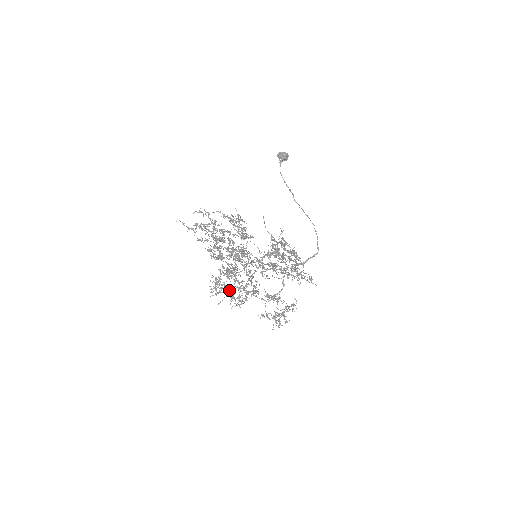
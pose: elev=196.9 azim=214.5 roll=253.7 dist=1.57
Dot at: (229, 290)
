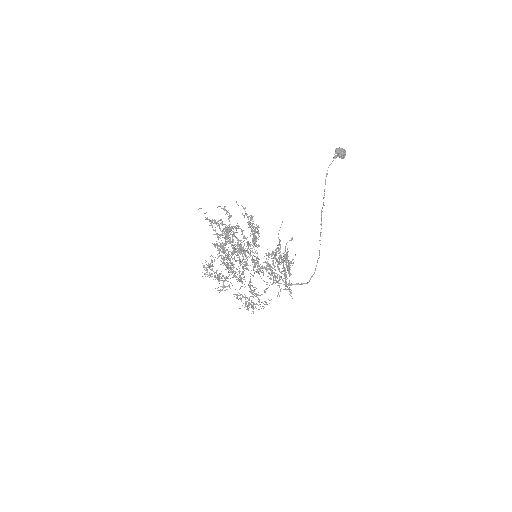
Dot at: (217, 277)
